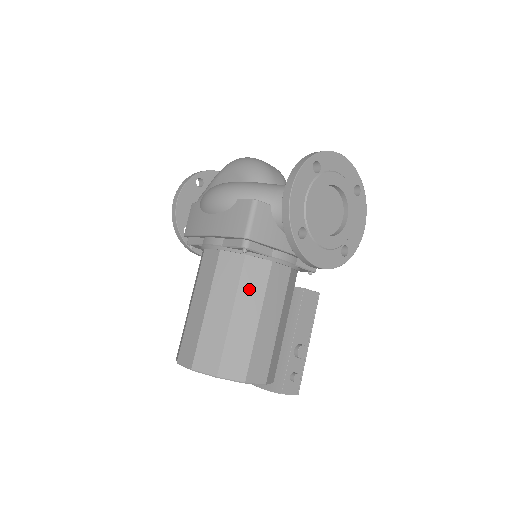
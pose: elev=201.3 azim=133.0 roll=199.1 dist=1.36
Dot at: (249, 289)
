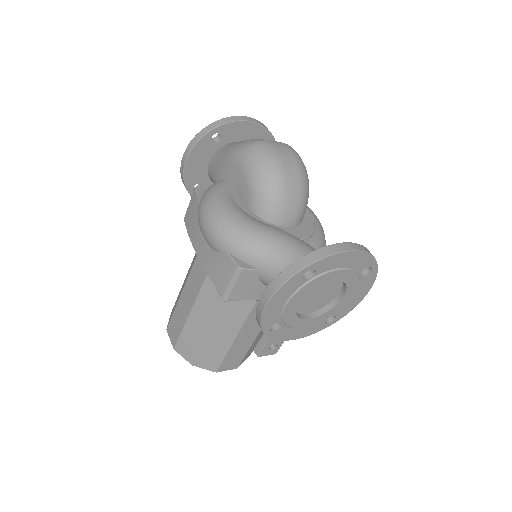
Dot at: (229, 317)
